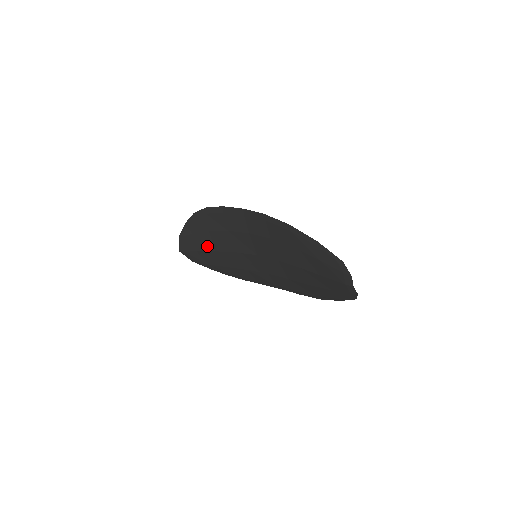
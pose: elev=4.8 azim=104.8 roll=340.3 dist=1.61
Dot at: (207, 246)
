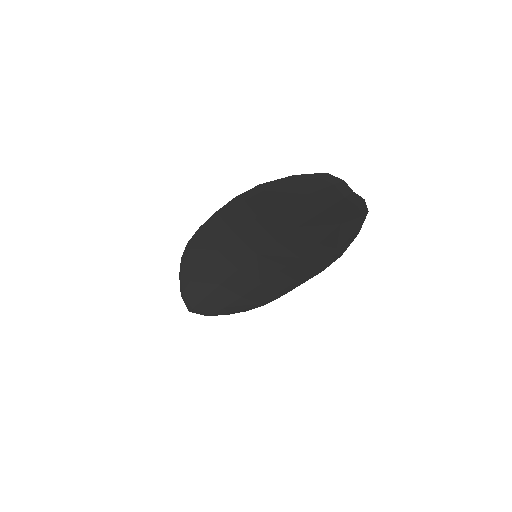
Dot at: (210, 285)
